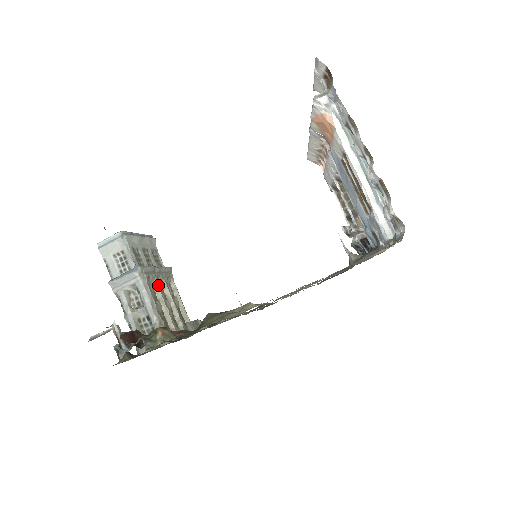
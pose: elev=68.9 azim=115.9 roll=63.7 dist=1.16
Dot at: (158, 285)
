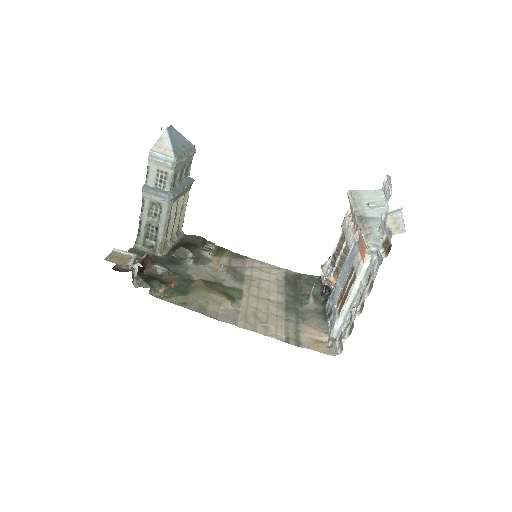
Dot at: (177, 204)
